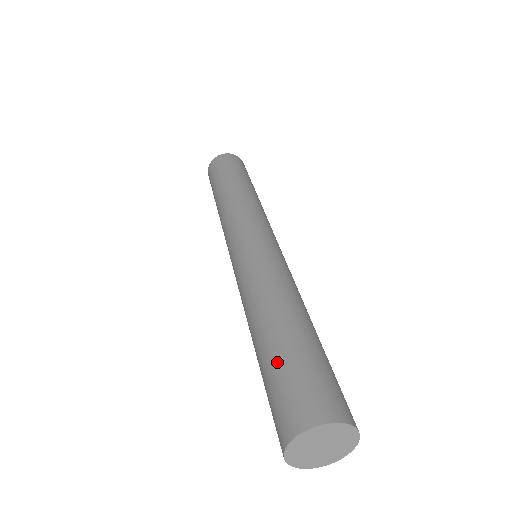
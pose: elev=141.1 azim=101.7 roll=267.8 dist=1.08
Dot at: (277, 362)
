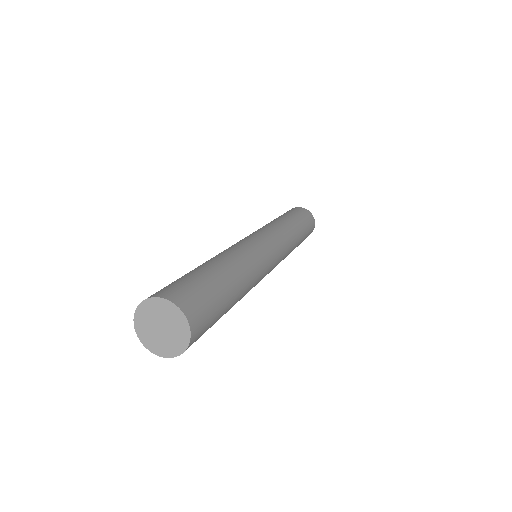
Dot at: (184, 275)
